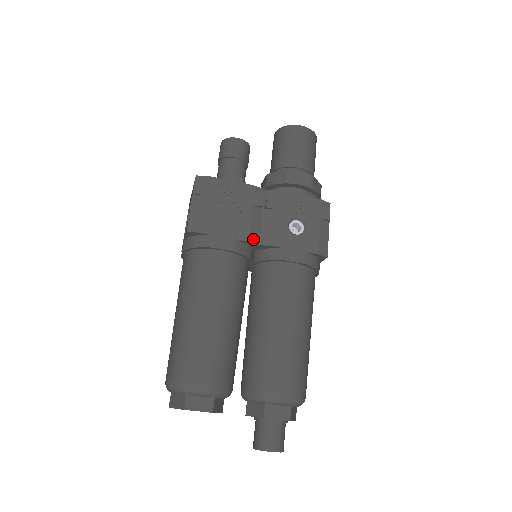
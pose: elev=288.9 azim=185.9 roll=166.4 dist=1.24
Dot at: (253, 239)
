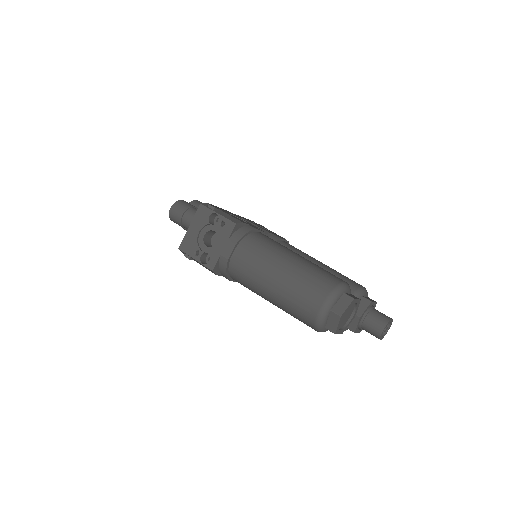
Dot at: occluded
